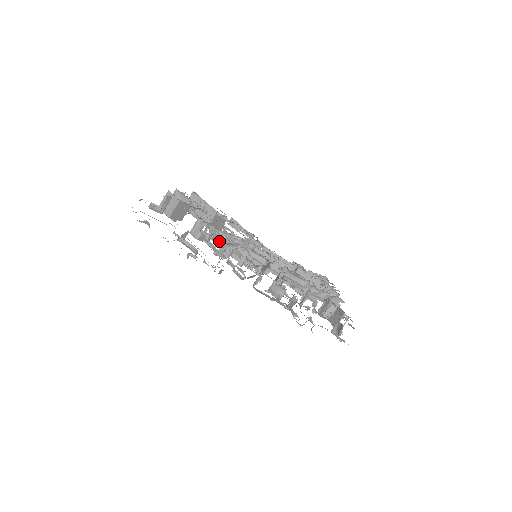
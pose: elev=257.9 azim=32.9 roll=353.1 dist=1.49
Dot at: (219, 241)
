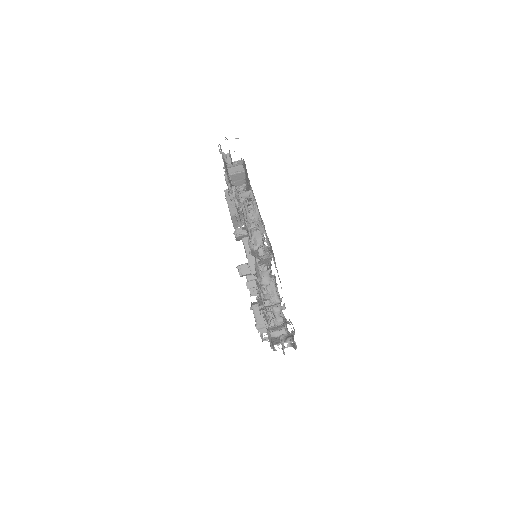
Dot at: (249, 217)
